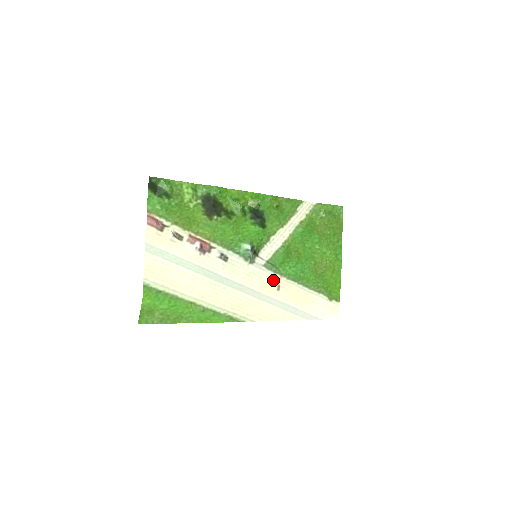
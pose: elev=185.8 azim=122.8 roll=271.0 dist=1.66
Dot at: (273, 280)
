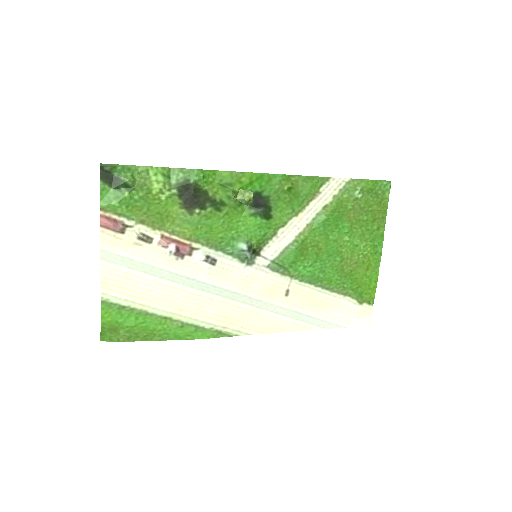
Dot at: (280, 284)
